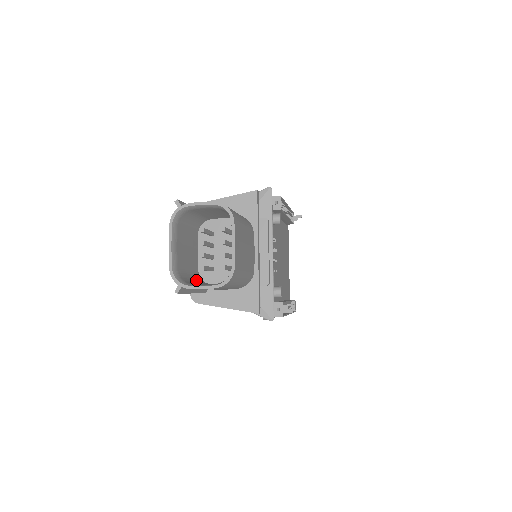
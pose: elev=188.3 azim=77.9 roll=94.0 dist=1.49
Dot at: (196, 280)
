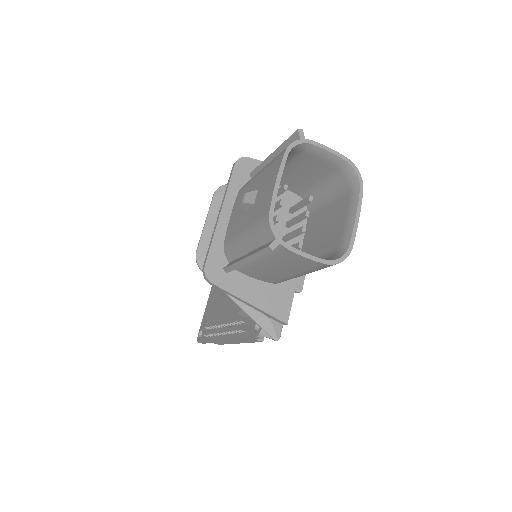
Dot at: occluded
